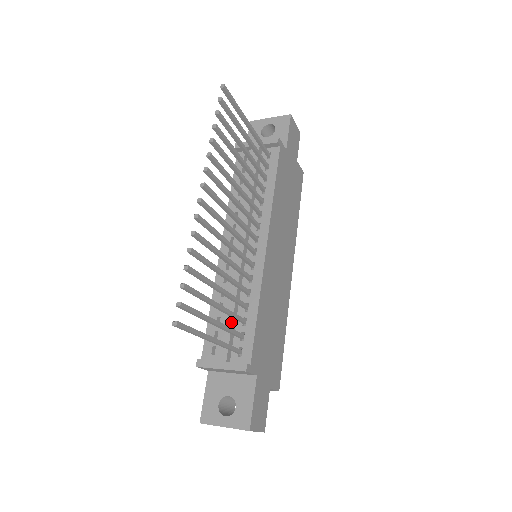
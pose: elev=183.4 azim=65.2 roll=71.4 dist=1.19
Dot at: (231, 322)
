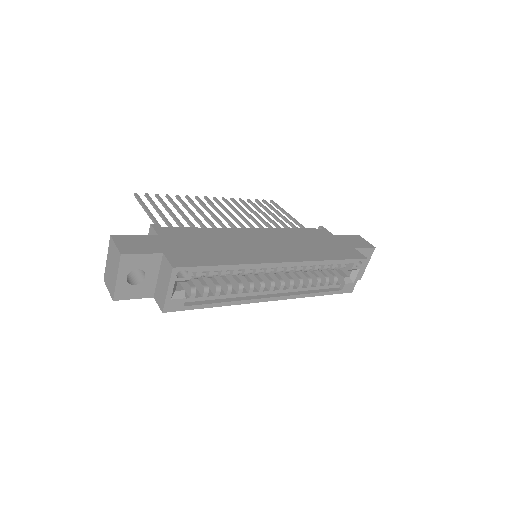
Dot at: occluded
